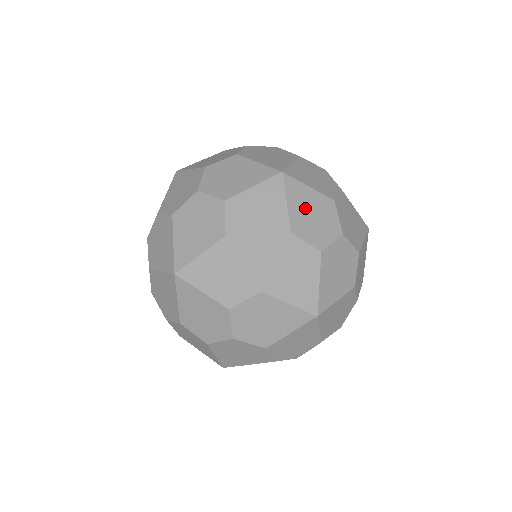
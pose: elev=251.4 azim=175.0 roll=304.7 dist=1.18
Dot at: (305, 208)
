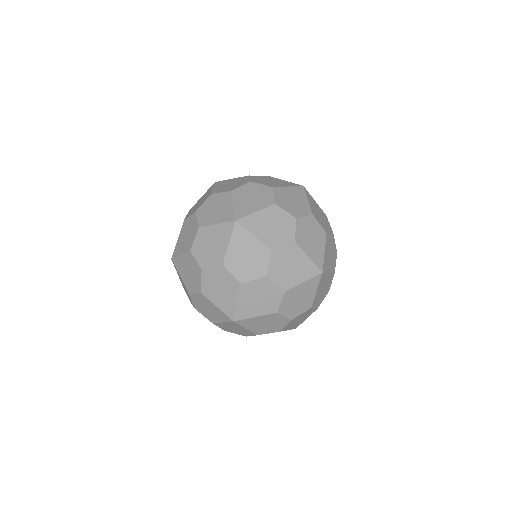
Dot at: (242, 250)
